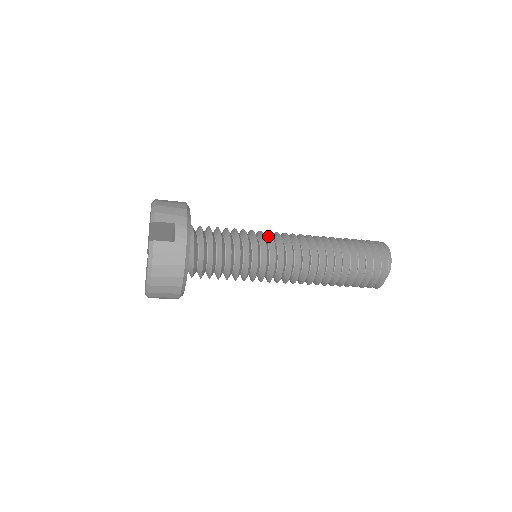
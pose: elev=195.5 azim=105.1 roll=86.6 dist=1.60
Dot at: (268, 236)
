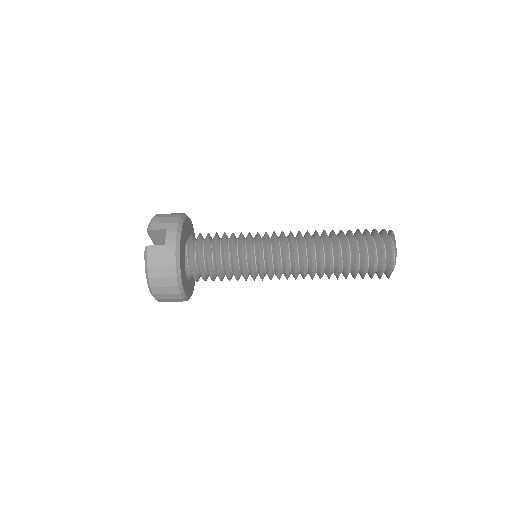
Dot at: (264, 235)
